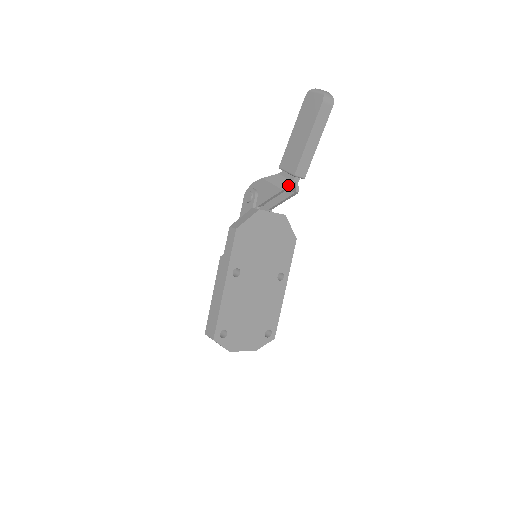
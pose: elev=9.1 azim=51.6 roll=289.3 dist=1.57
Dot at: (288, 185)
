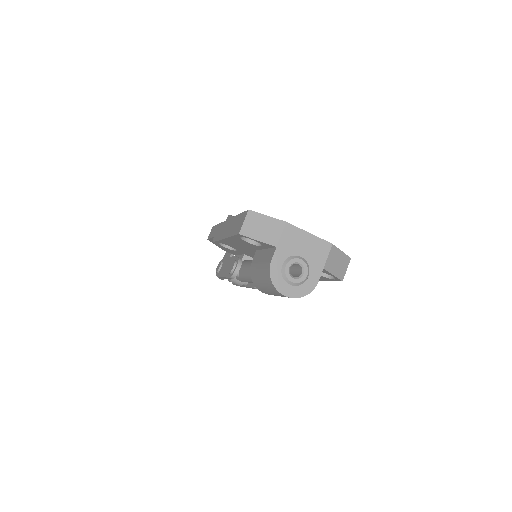
Dot at: occluded
